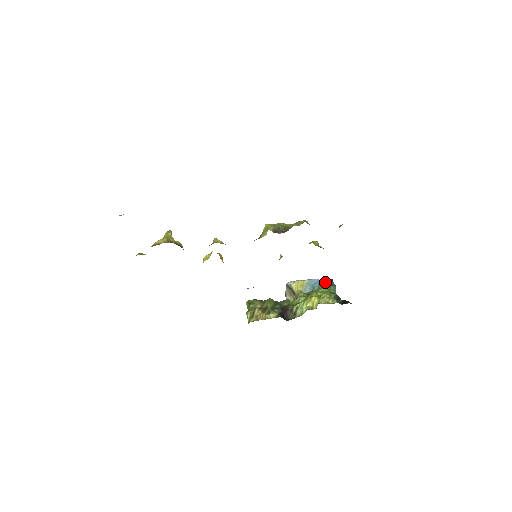
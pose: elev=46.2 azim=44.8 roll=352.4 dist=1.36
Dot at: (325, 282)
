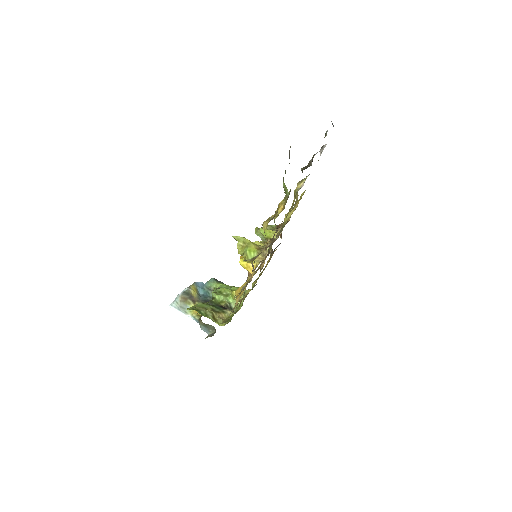
Dot at: (214, 281)
